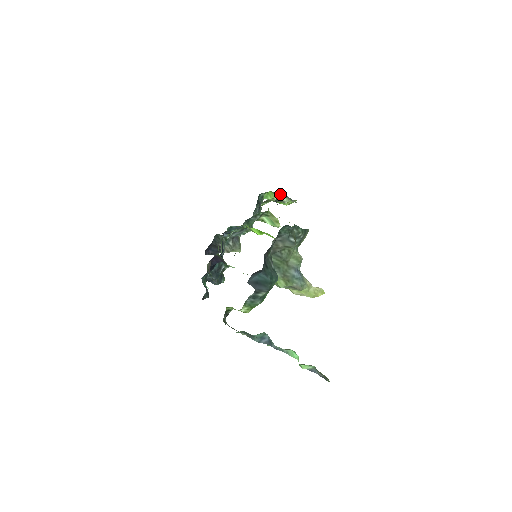
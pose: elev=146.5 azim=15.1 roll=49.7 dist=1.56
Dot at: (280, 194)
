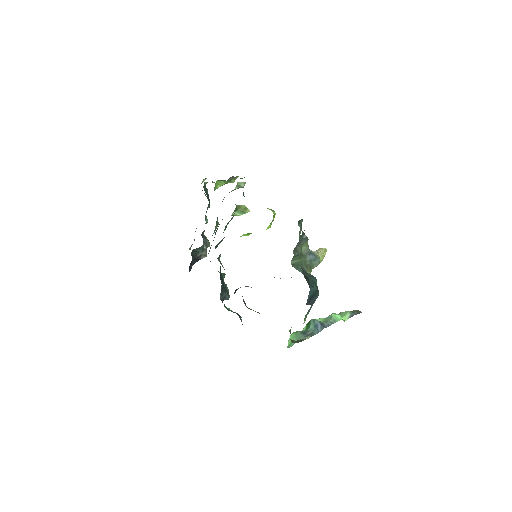
Dot at: (237, 183)
